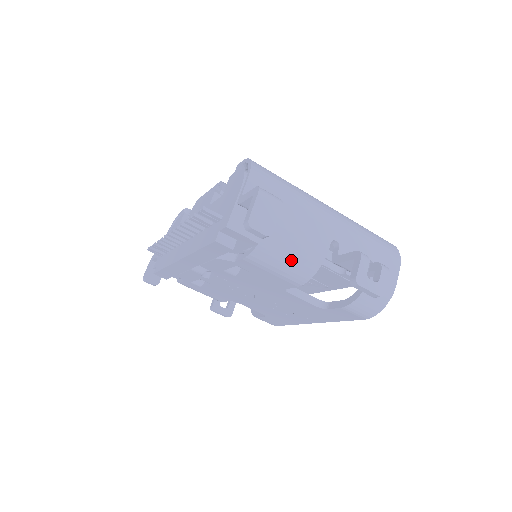
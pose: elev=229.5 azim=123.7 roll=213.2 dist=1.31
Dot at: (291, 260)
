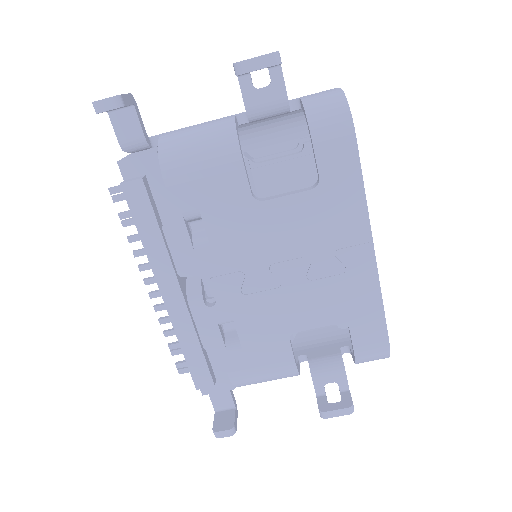
Dot at: (201, 142)
